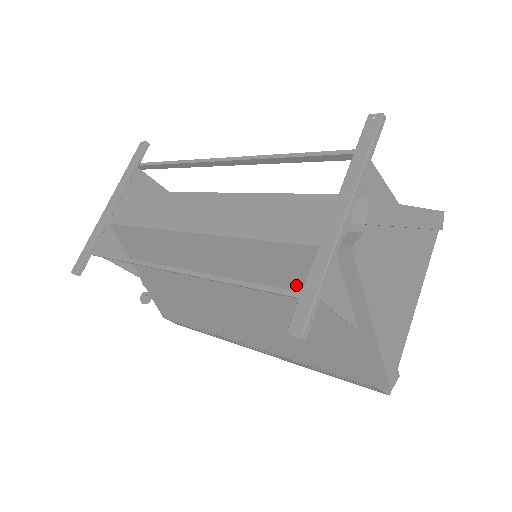
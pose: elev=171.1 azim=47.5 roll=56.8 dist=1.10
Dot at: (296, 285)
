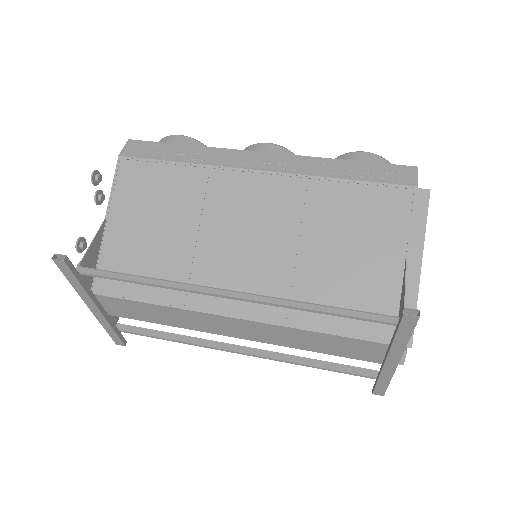
Dot at: occluded
